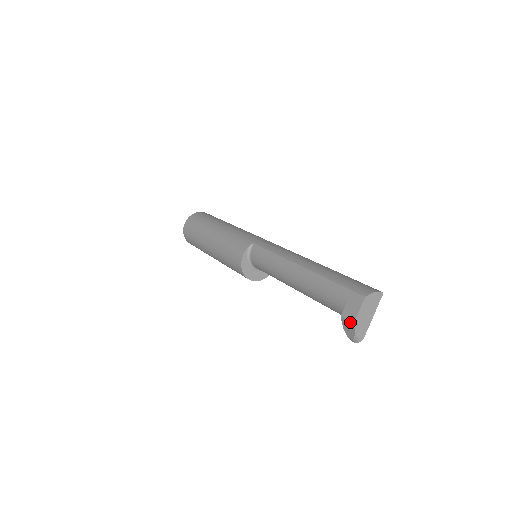
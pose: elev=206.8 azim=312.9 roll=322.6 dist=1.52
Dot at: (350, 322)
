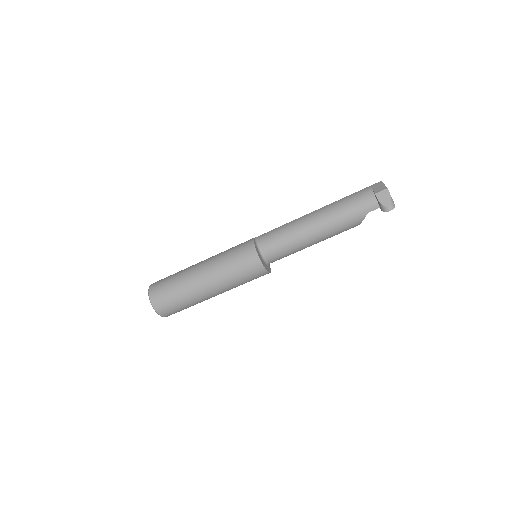
Dot at: (384, 190)
